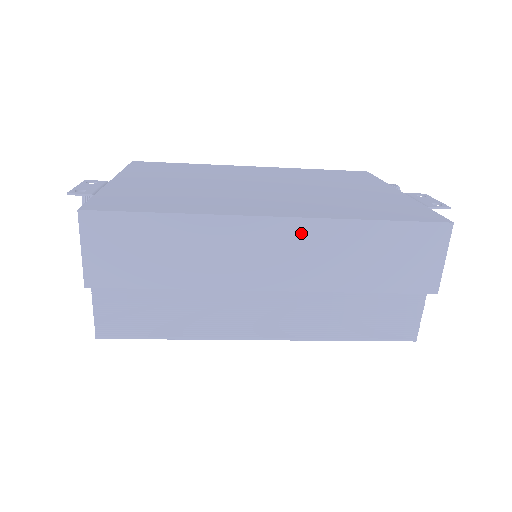
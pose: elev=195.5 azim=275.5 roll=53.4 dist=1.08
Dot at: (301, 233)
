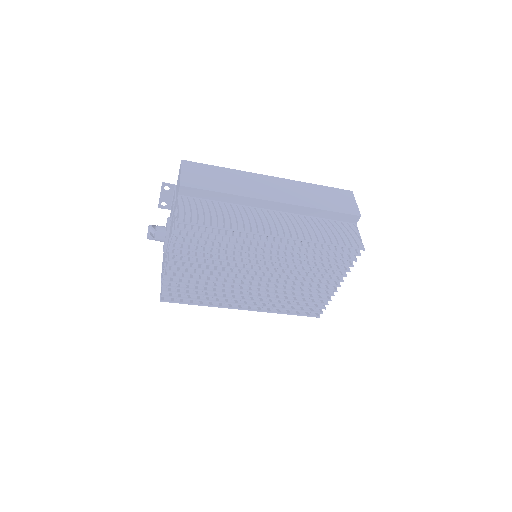
Dot at: (286, 183)
